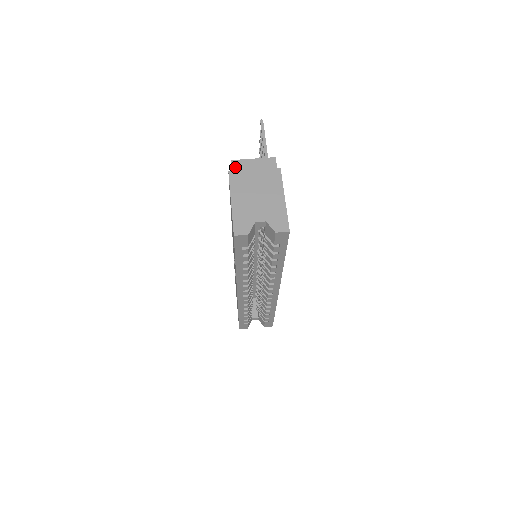
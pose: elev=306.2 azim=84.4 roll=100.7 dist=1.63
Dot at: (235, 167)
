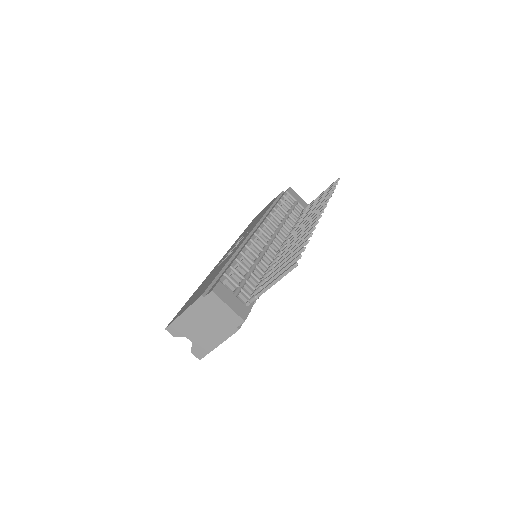
Dot at: (209, 298)
